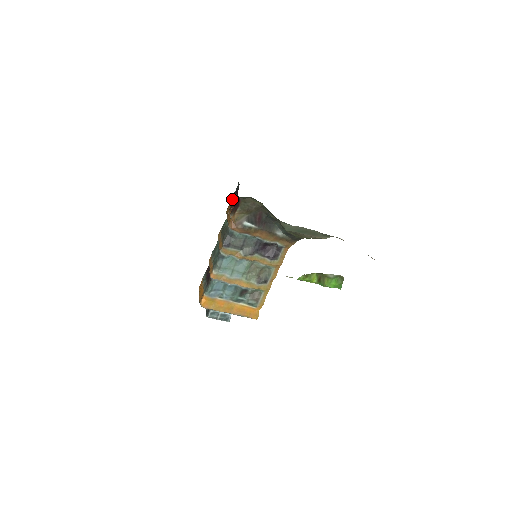
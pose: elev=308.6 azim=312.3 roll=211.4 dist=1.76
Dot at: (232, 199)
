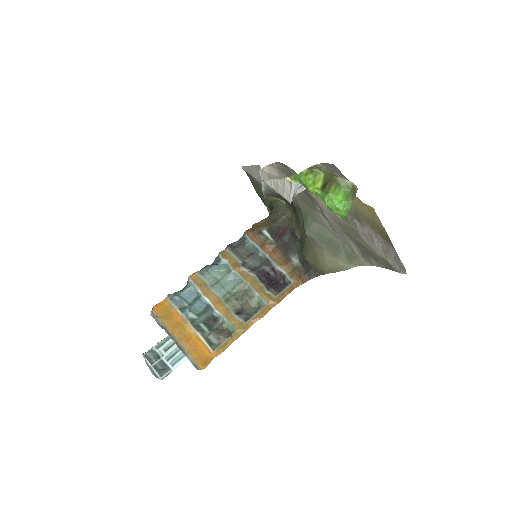
Dot at: occluded
